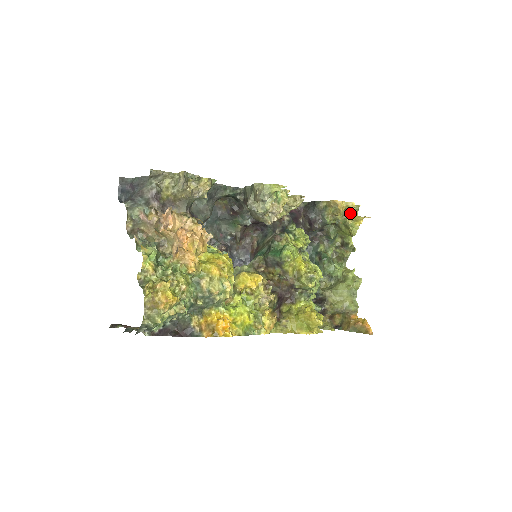
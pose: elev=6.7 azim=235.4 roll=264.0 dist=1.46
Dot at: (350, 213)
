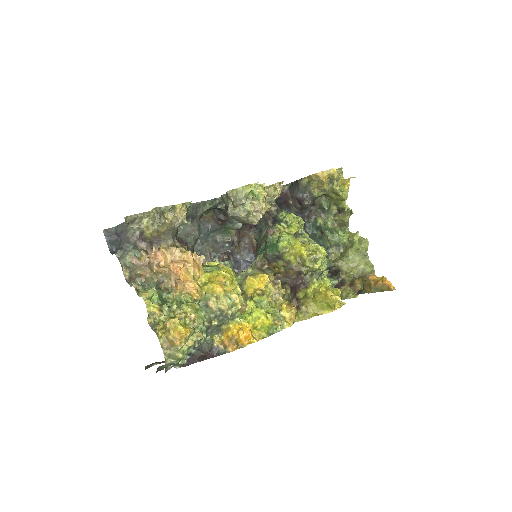
Dot at: (334, 180)
